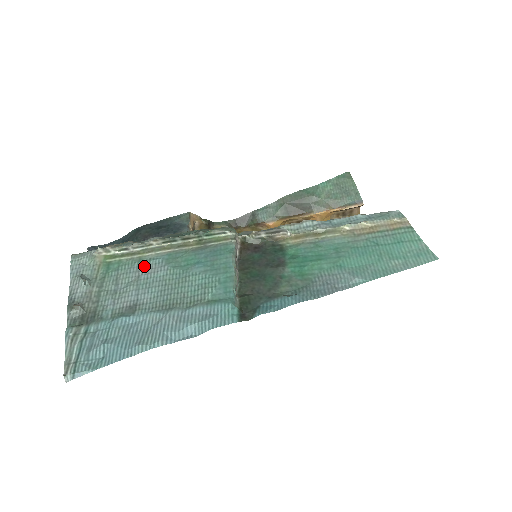
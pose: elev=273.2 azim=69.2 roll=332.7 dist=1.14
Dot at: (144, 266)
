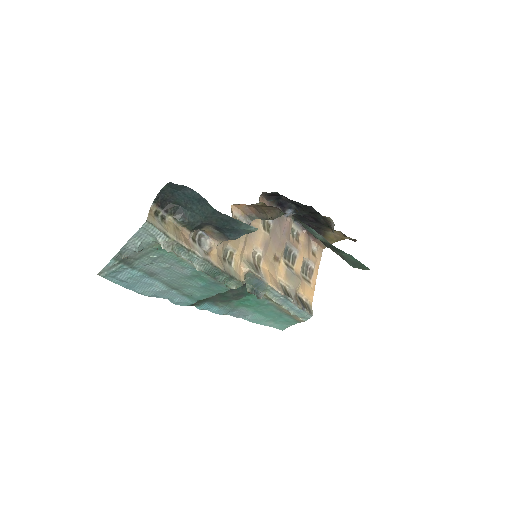
Dot at: (179, 265)
